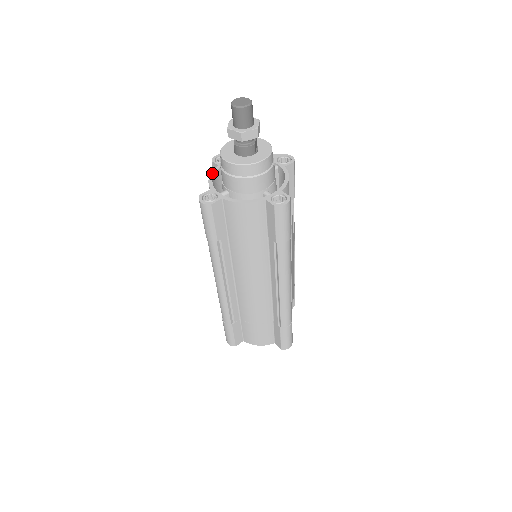
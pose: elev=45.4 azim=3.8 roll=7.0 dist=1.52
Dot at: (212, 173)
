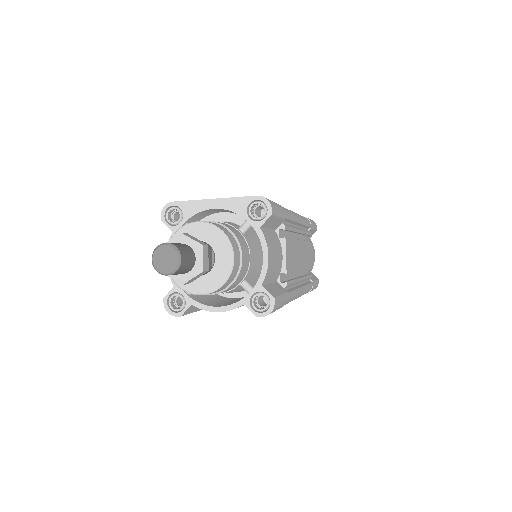
Dot at: occluded
